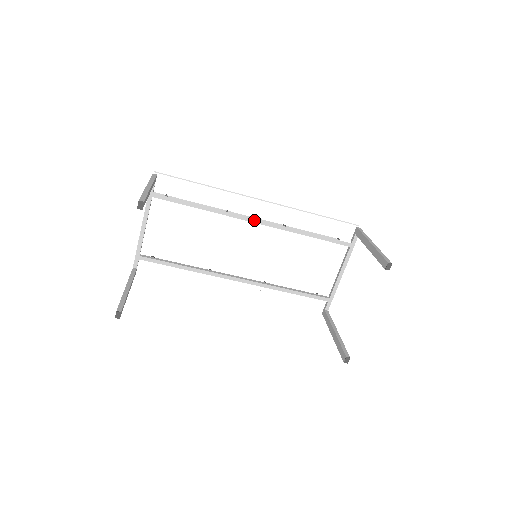
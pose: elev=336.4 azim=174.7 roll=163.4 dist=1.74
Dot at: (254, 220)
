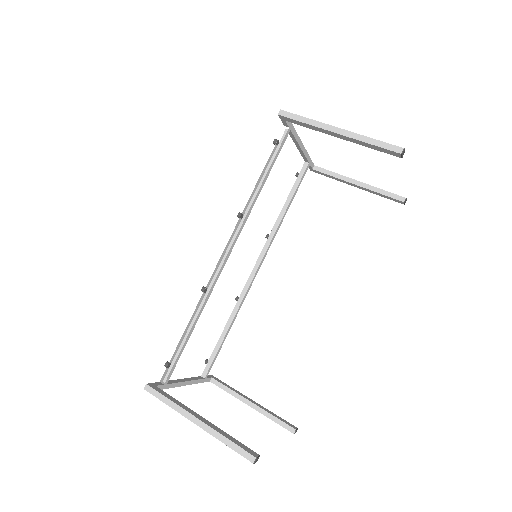
Dot at: (226, 258)
